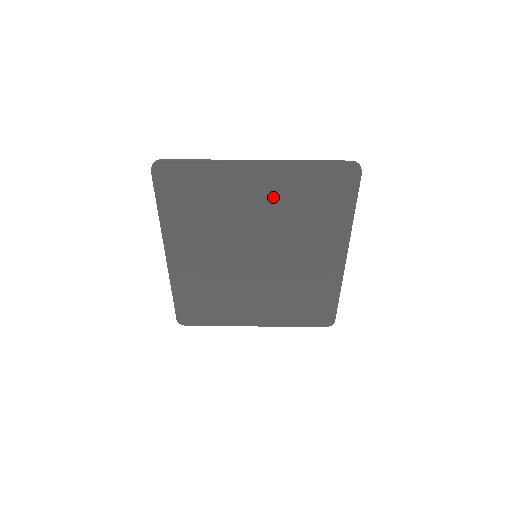
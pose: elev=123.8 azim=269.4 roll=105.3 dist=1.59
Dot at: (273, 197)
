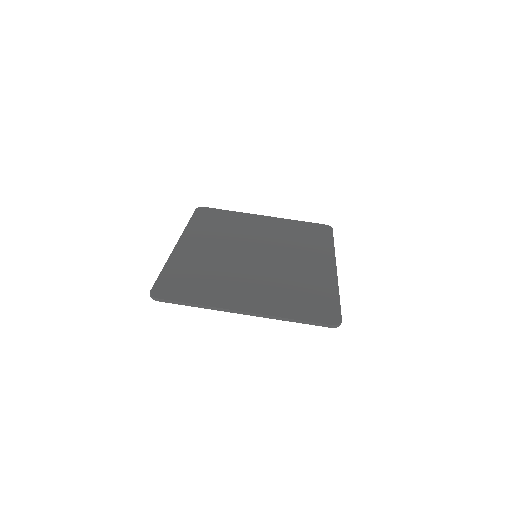
Dot at: occluded
